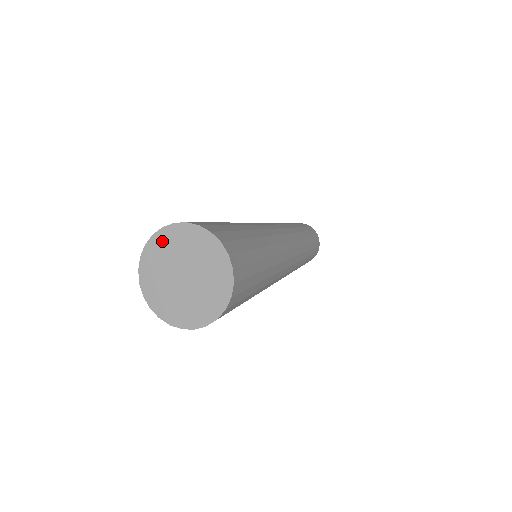
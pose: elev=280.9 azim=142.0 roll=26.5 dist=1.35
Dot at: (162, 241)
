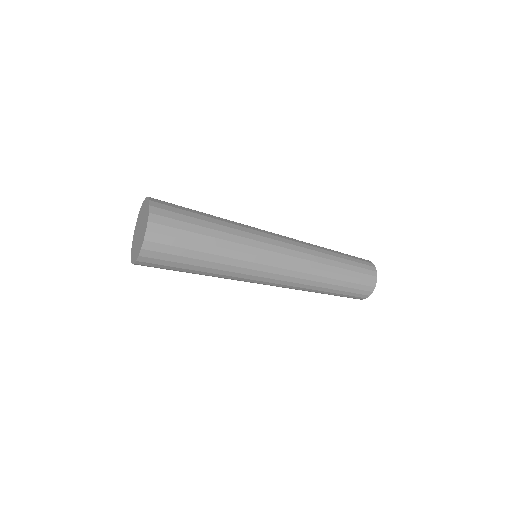
Dot at: (147, 205)
